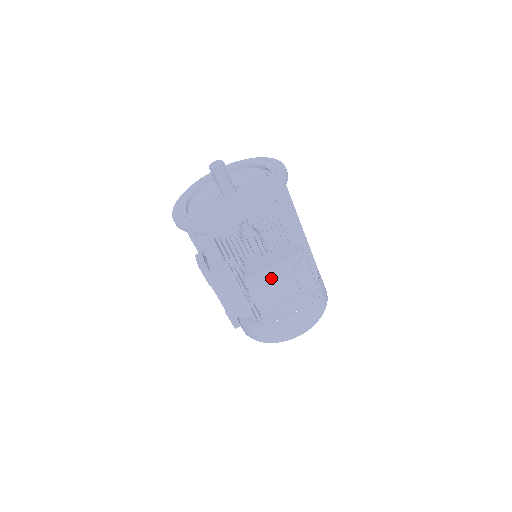
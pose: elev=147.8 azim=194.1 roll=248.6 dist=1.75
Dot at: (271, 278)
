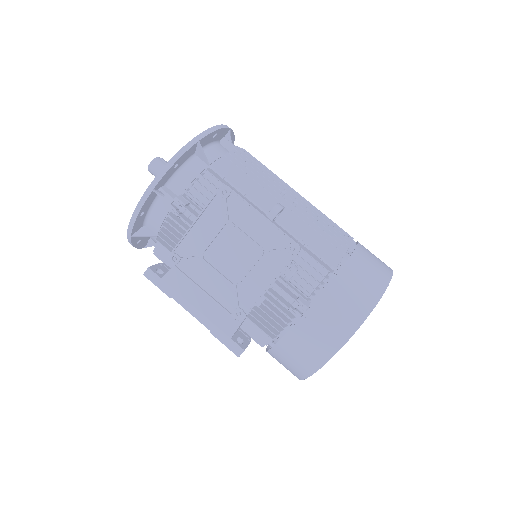
Dot at: (204, 243)
